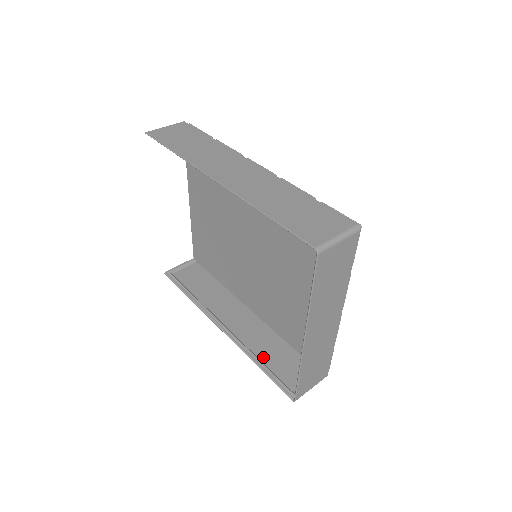
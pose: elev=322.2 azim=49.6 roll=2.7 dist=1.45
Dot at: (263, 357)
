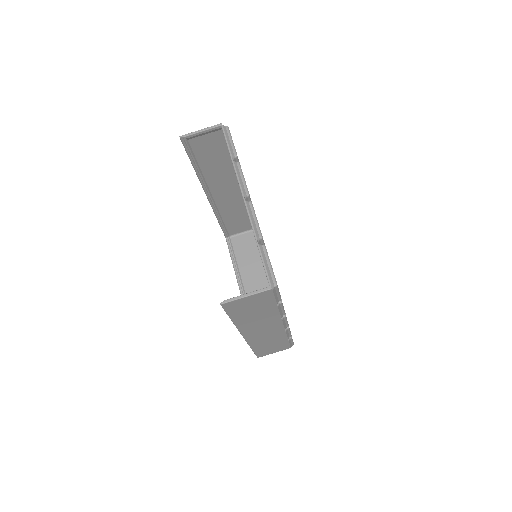
Dot at: (225, 217)
